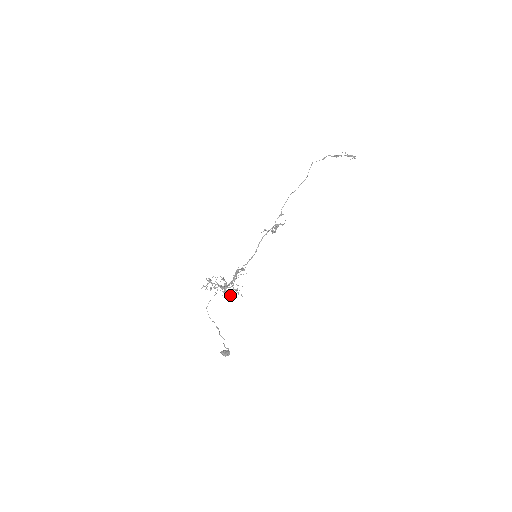
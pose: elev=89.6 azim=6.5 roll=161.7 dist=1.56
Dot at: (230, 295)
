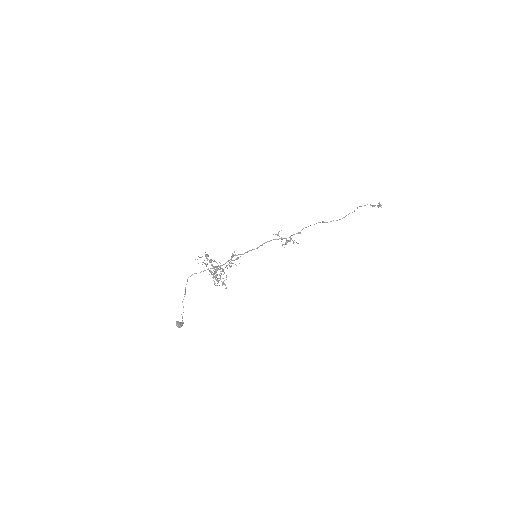
Dot at: (217, 285)
